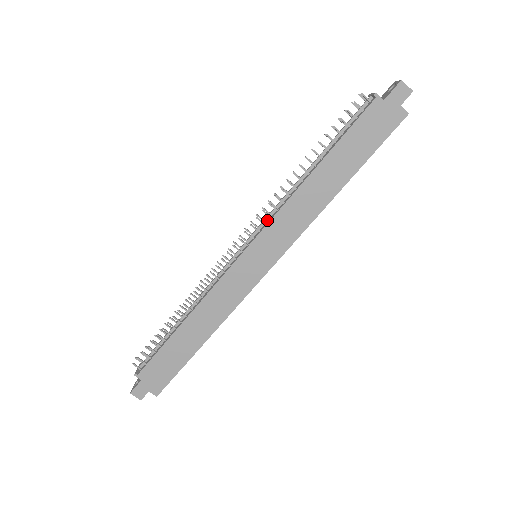
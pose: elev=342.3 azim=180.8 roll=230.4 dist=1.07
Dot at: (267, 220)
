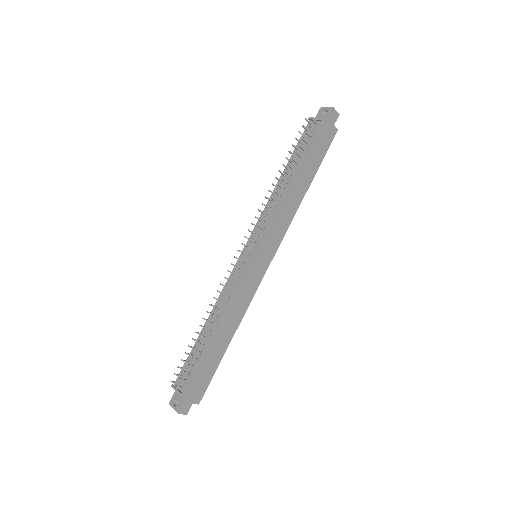
Dot at: (262, 225)
